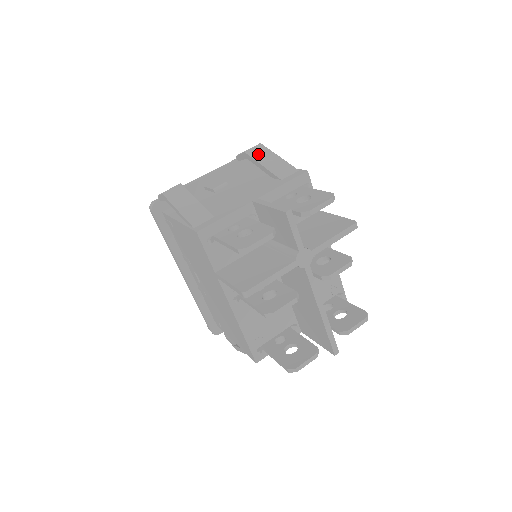
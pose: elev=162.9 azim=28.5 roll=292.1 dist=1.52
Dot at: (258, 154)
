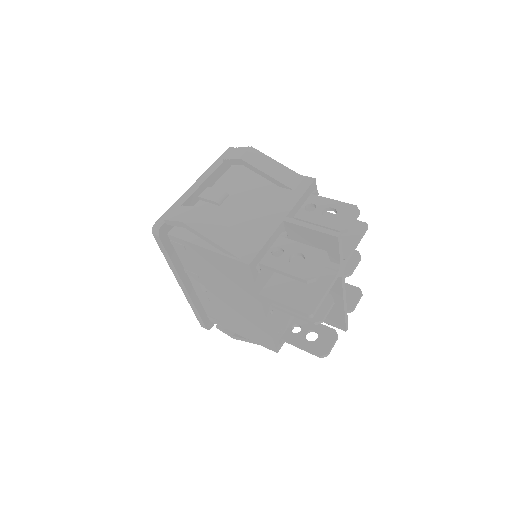
Dot at: (256, 161)
